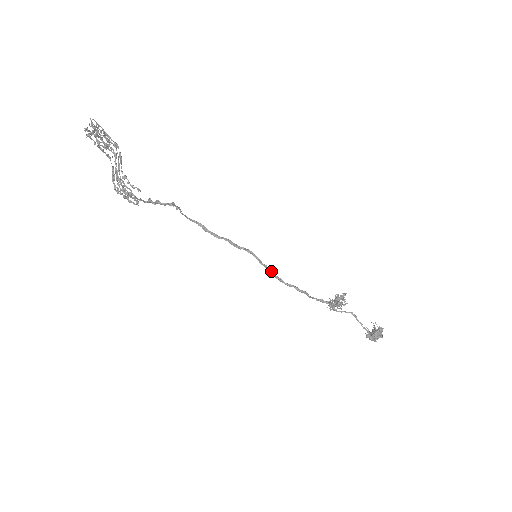
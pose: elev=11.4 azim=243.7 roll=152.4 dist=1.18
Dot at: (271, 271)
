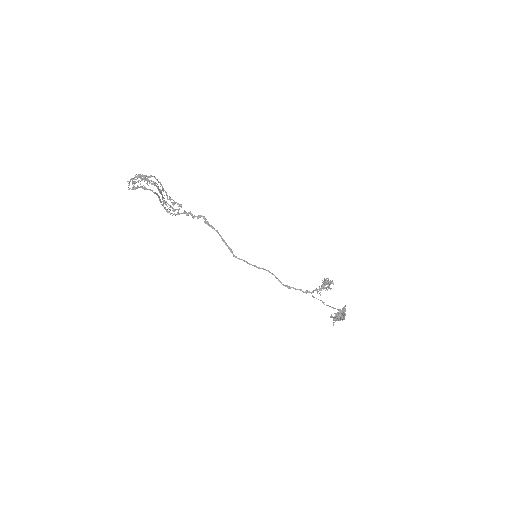
Dot at: (263, 269)
